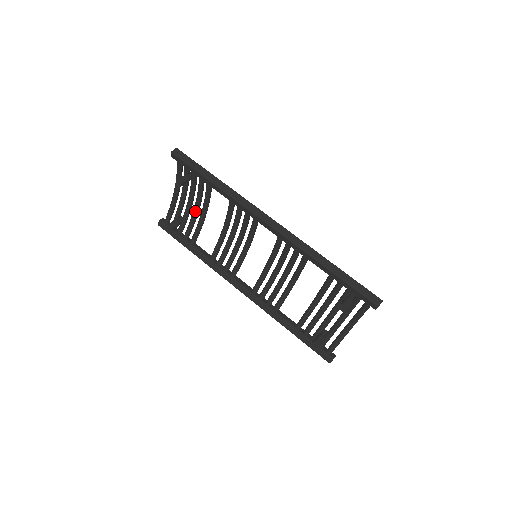
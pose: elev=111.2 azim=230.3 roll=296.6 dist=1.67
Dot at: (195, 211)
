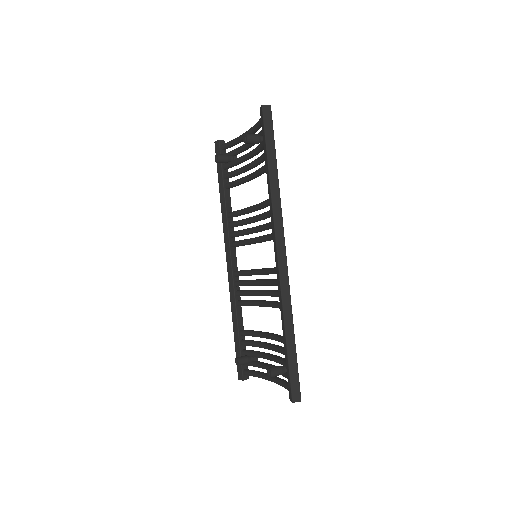
Dot at: (246, 167)
